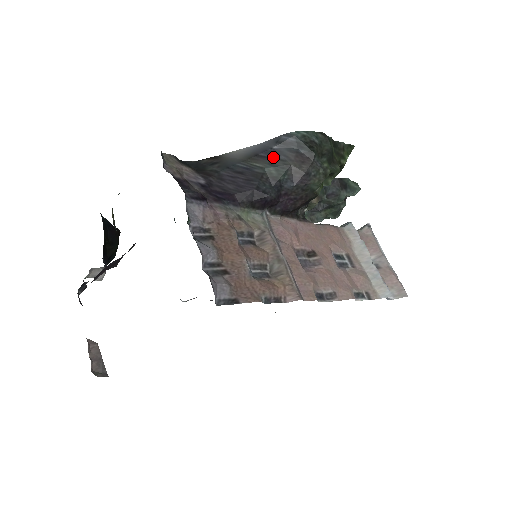
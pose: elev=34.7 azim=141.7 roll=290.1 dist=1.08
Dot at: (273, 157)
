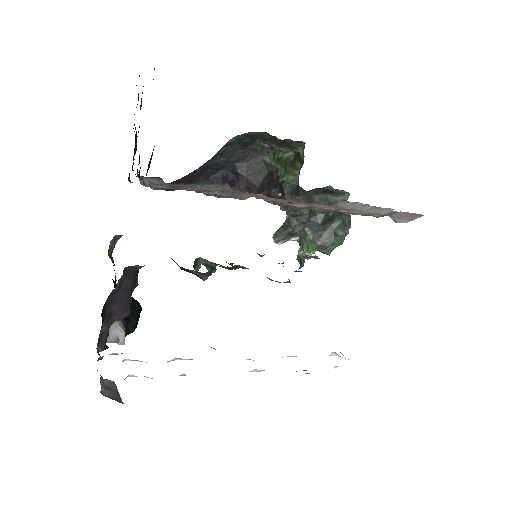
Dot at: (222, 154)
